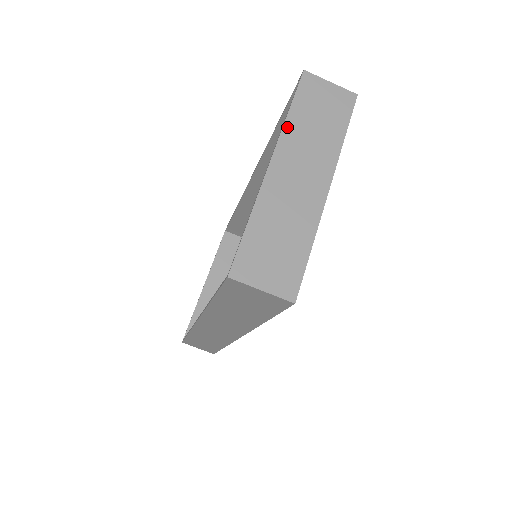
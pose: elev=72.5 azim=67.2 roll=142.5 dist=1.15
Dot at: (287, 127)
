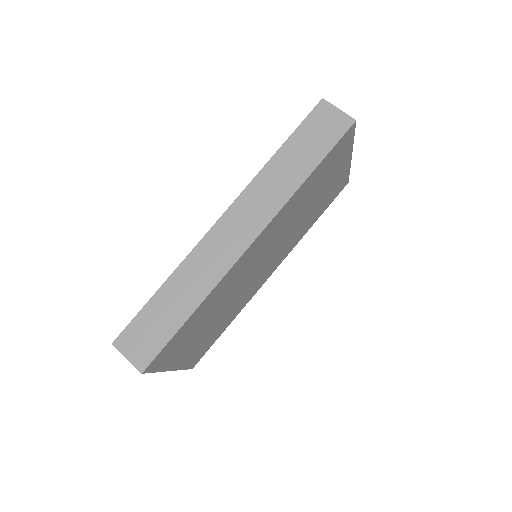
Dot at: occluded
